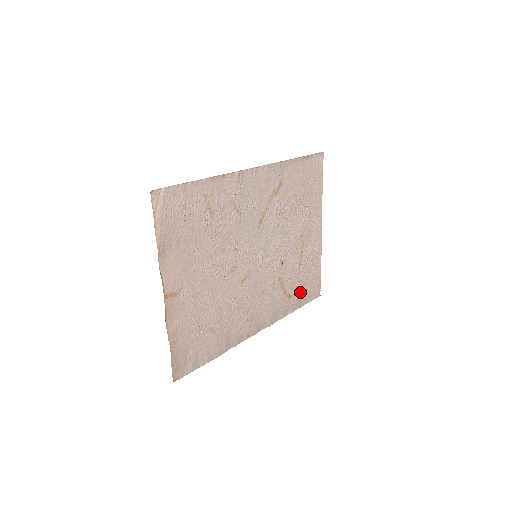
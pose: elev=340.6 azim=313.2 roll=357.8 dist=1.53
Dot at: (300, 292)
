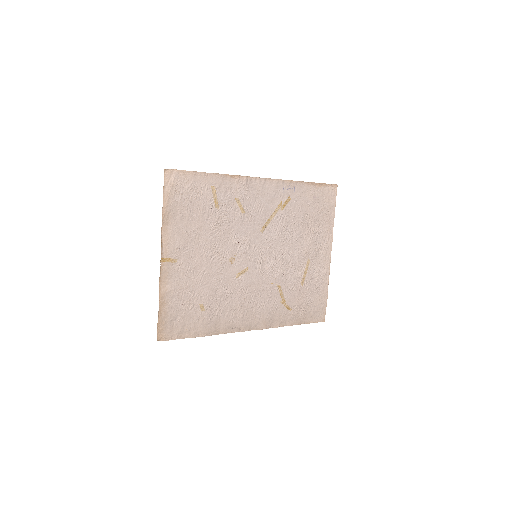
Dot at: (301, 309)
